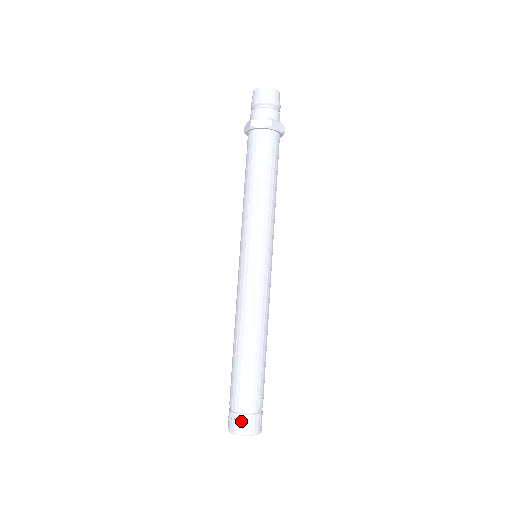
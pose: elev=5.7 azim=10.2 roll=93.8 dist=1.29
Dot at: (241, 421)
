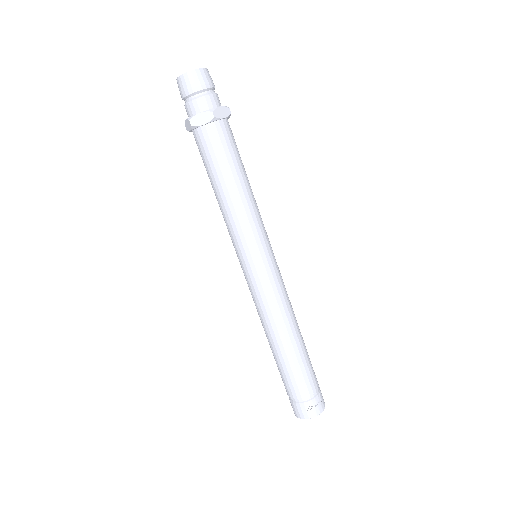
Dot at: (319, 401)
